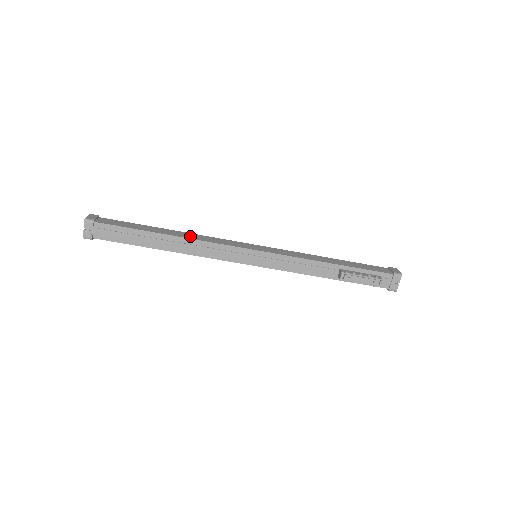
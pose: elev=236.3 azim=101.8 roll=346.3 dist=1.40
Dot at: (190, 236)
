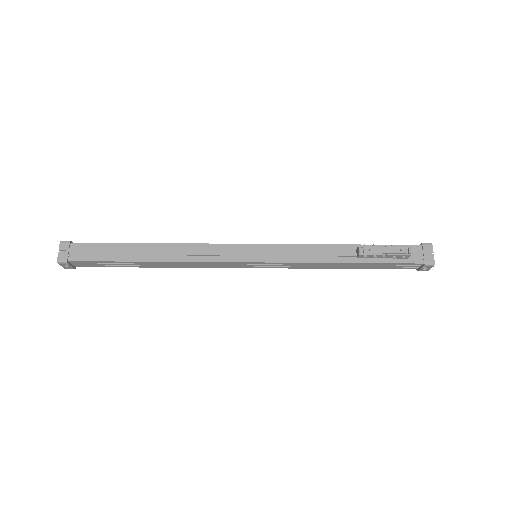
Dot at: occluded
